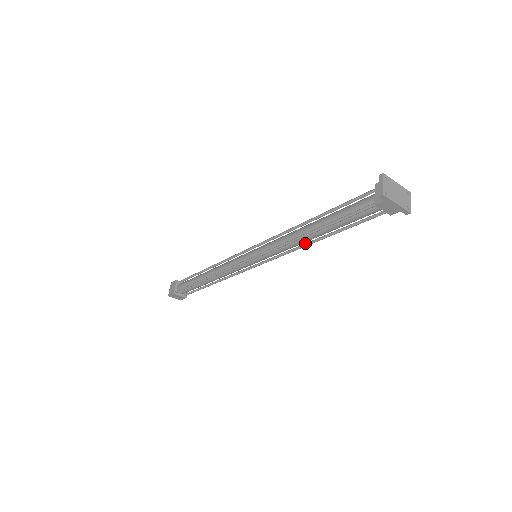
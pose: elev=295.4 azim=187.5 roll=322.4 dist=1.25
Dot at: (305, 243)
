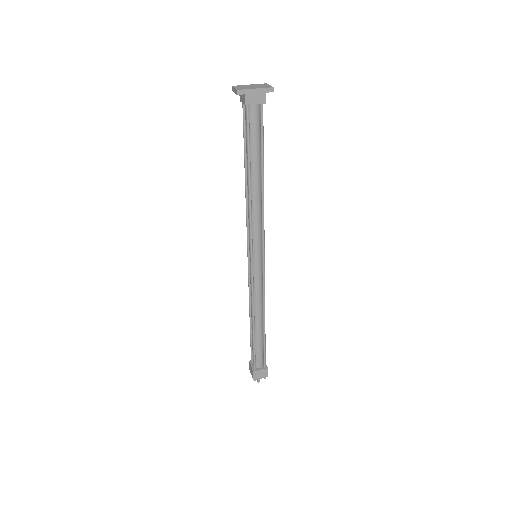
Dot at: (261, 198)
